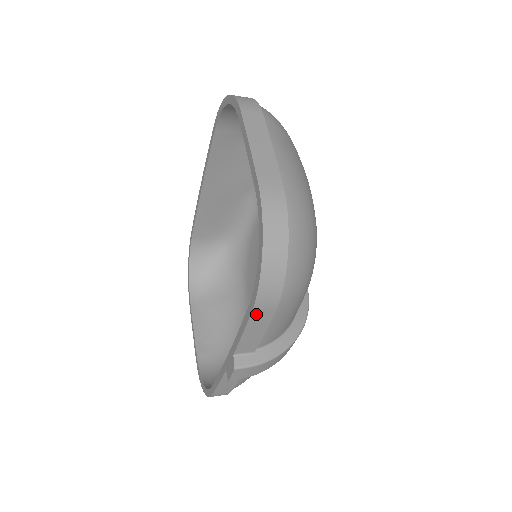
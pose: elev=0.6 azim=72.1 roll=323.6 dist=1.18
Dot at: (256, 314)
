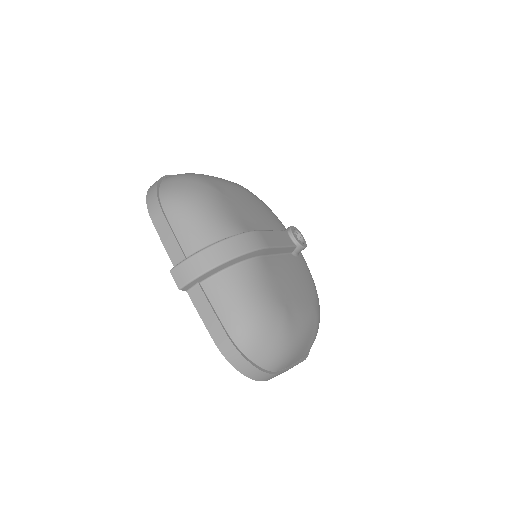
Dot at: (155, 221)
